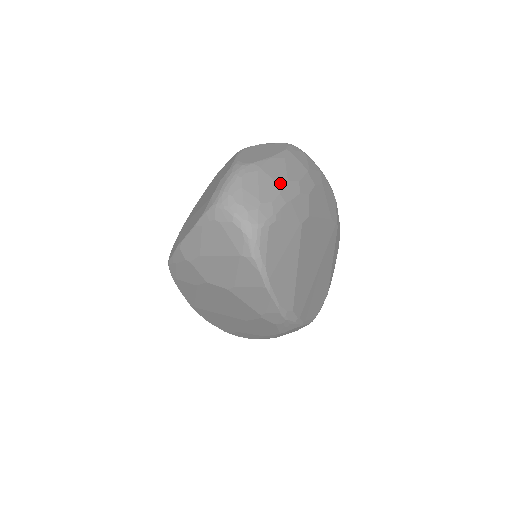
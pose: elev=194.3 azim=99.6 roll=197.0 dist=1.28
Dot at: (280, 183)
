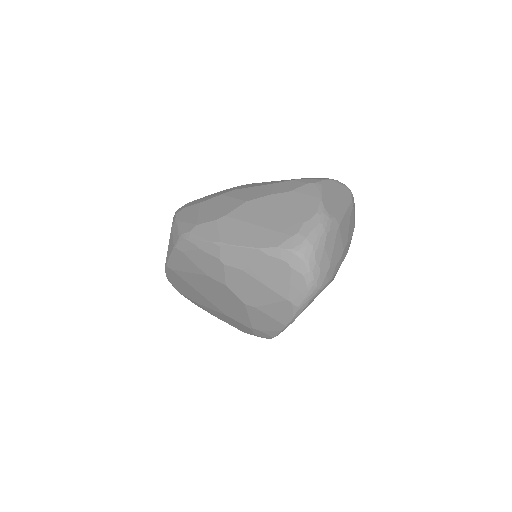
Dot at: (344, 245)
